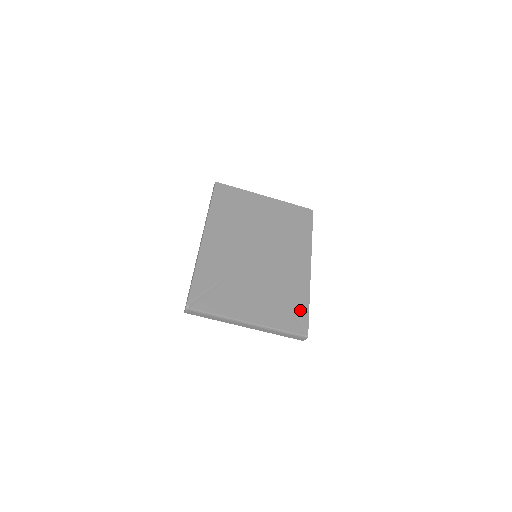
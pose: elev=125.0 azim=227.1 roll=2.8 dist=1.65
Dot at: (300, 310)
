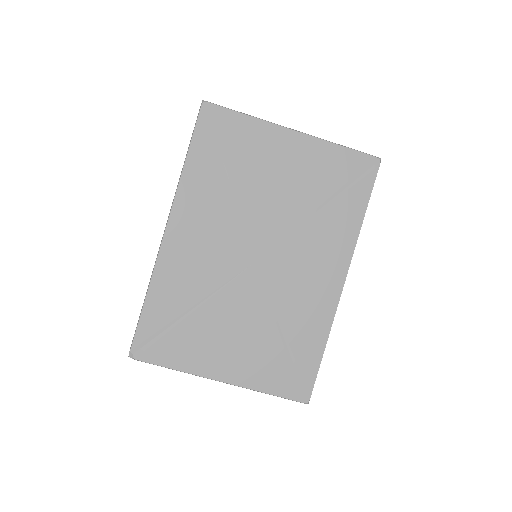
Dot at: (306, 362)
